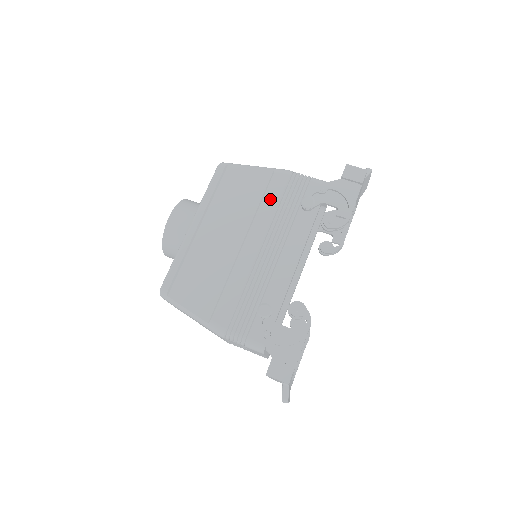
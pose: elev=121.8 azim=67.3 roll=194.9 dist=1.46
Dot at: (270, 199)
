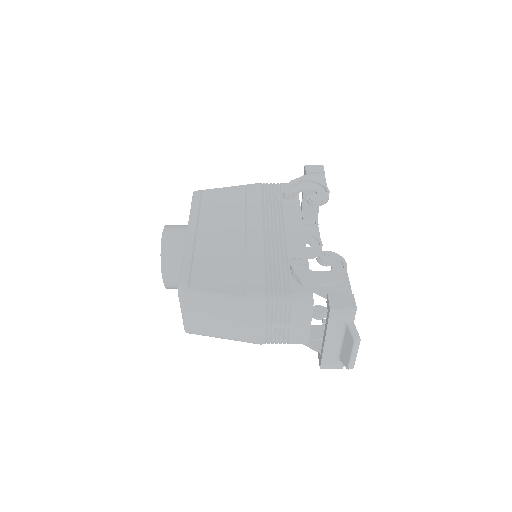
Dot at: (253, 201)
